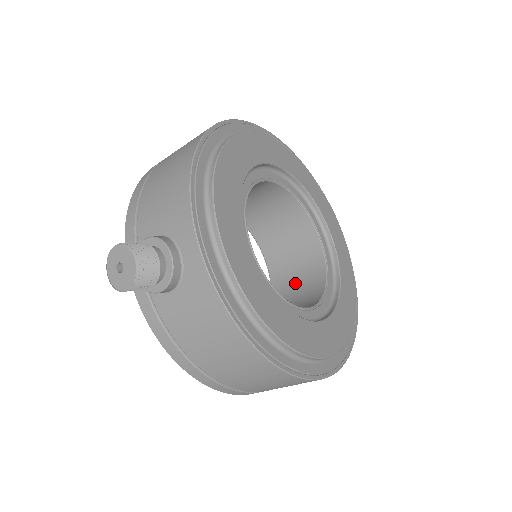
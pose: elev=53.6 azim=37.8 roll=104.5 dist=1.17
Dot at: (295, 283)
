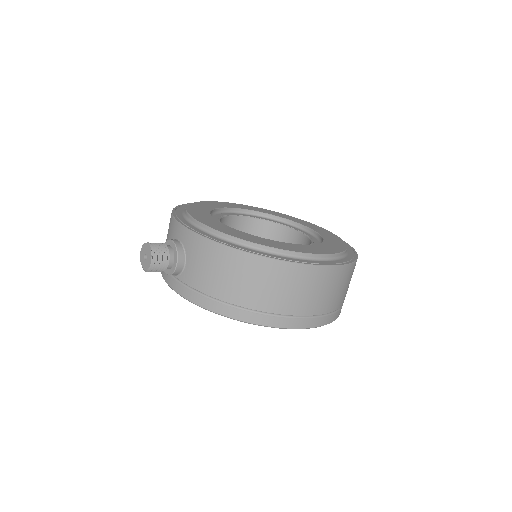
Dot at: occluded
